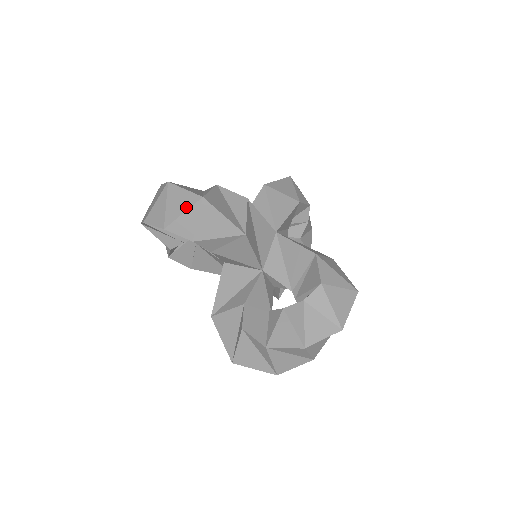
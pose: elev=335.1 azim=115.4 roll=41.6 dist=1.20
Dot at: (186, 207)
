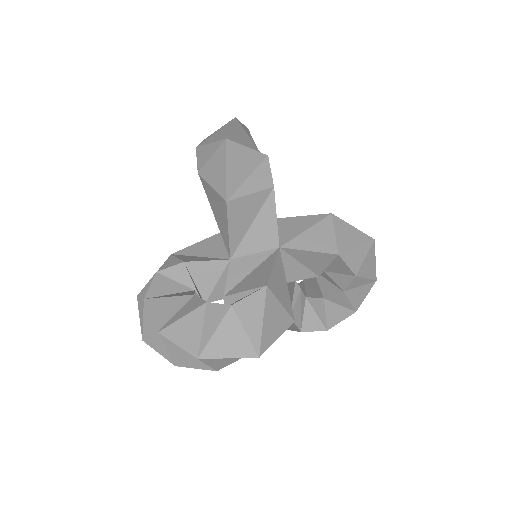
Dot at: (216, 140)
